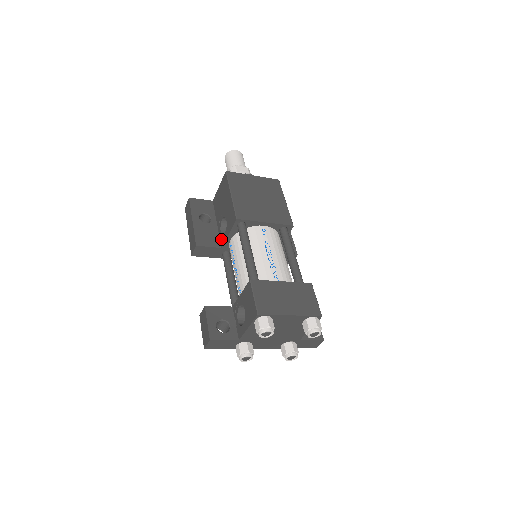
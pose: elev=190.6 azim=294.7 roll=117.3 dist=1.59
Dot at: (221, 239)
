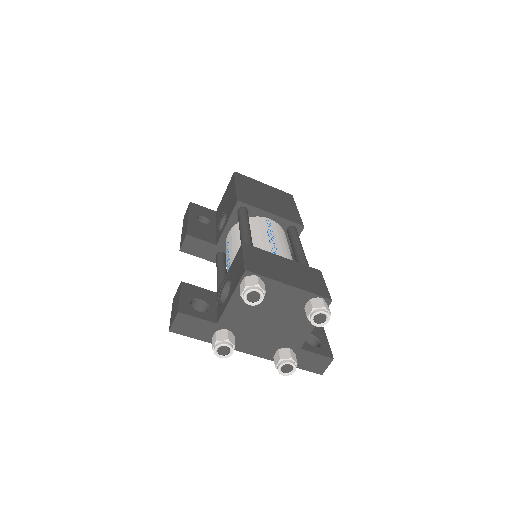
Dot at: (217, 236)
